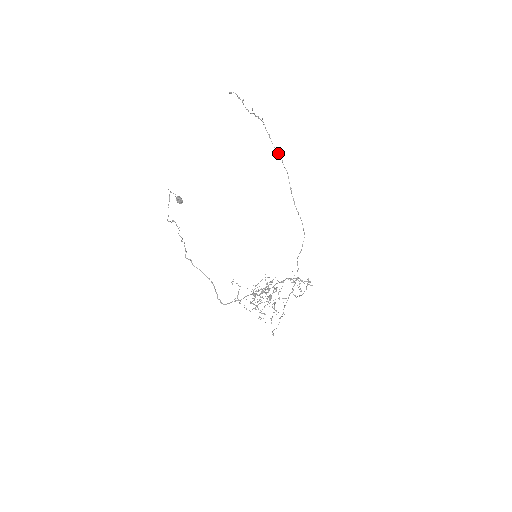
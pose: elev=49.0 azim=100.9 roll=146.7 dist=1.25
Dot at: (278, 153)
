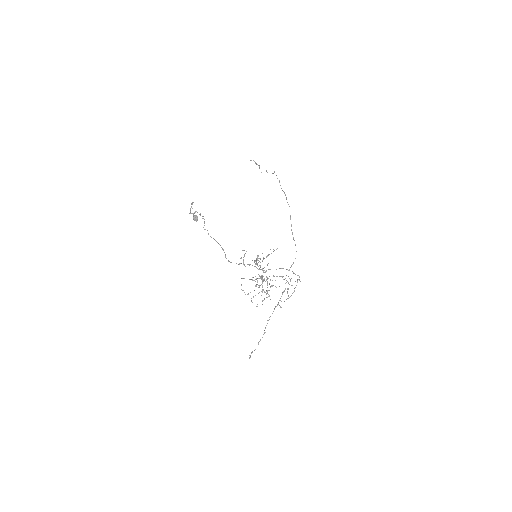
Dot at: (284, 192)
